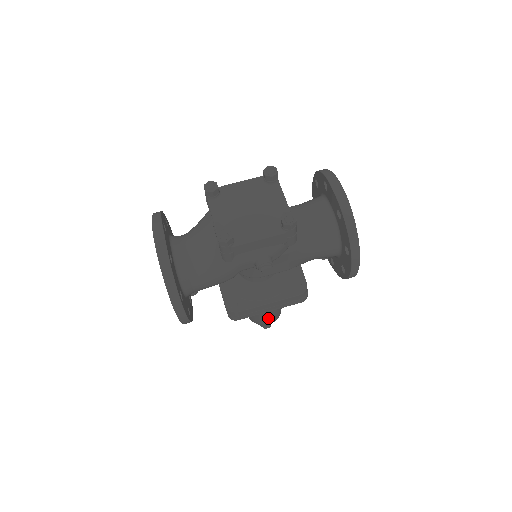
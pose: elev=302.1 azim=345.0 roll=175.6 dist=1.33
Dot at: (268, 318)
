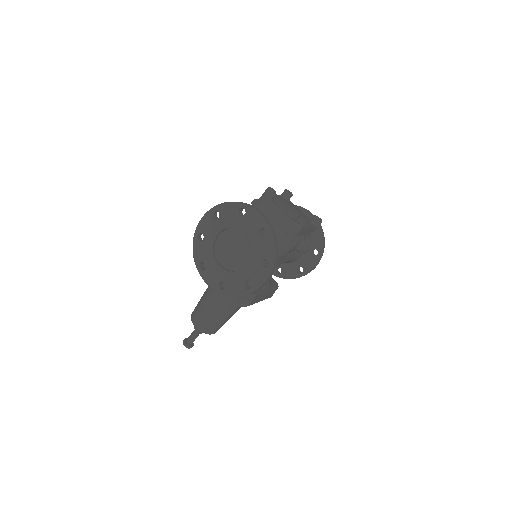
Dot at: (224, 323)
